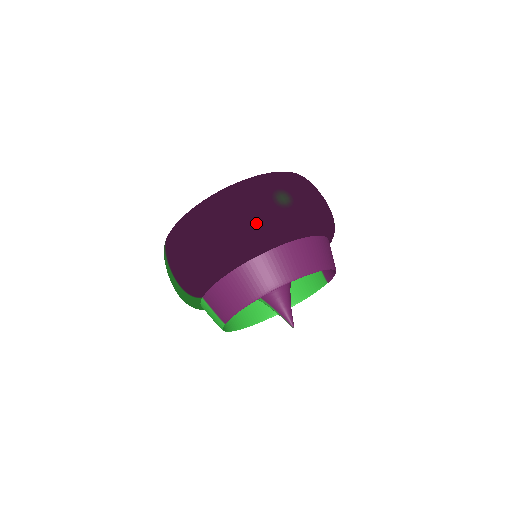
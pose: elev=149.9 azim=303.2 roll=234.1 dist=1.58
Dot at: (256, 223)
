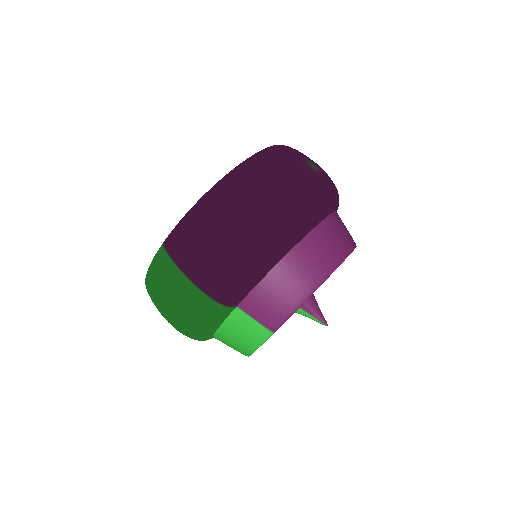
Dot at: (306, 189)
